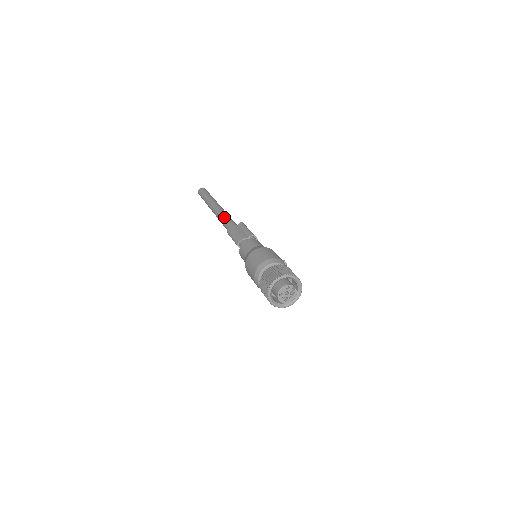
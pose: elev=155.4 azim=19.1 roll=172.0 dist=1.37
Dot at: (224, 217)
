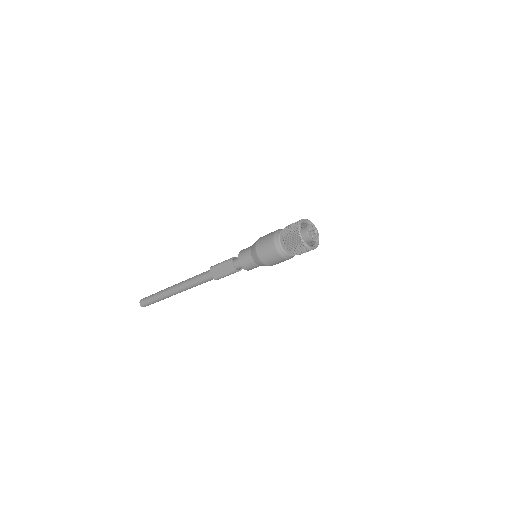
Dot at: (196, 275)
